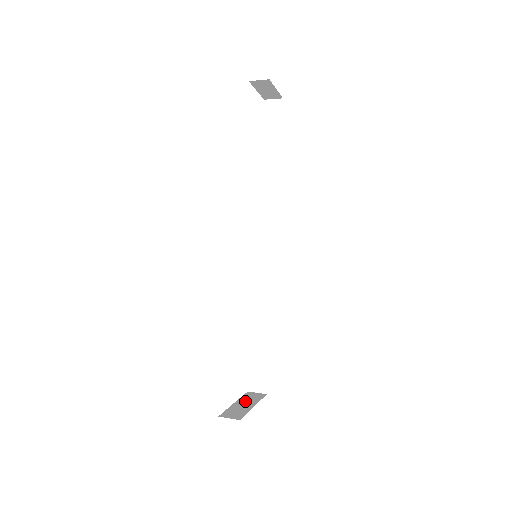
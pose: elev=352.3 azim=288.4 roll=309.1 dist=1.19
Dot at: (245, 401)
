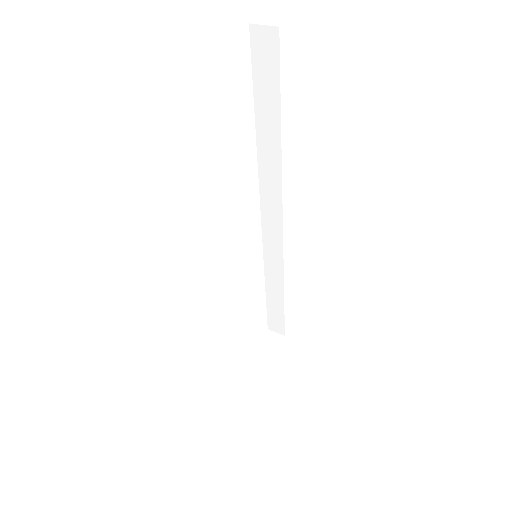
Dot at: (261, 354)
